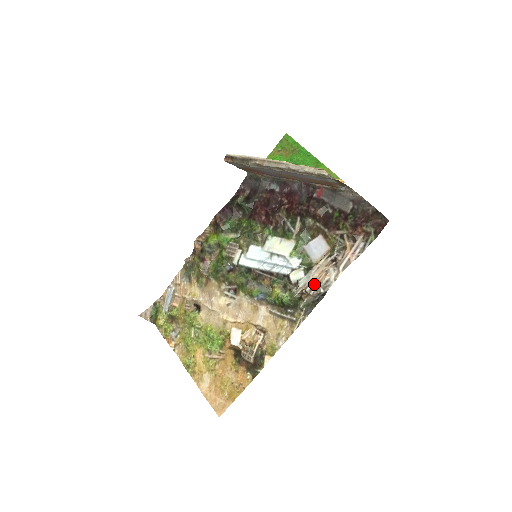
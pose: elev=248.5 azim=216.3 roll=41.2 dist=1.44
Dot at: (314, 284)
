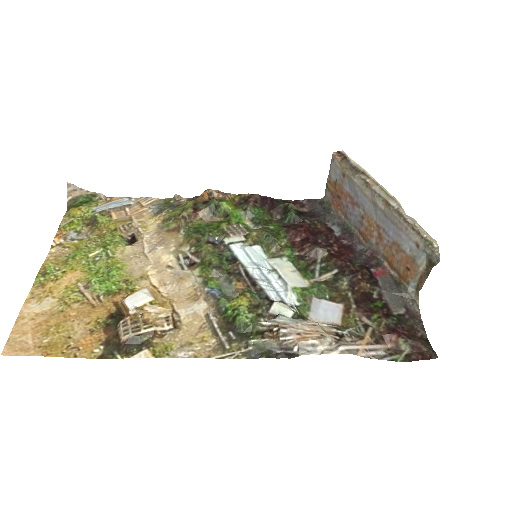
Dot at: (295, 333)
